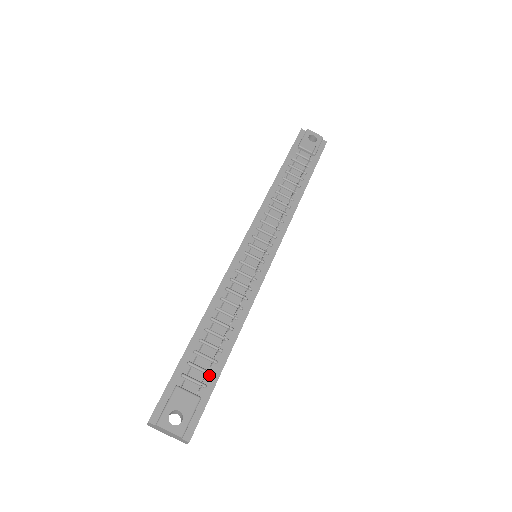
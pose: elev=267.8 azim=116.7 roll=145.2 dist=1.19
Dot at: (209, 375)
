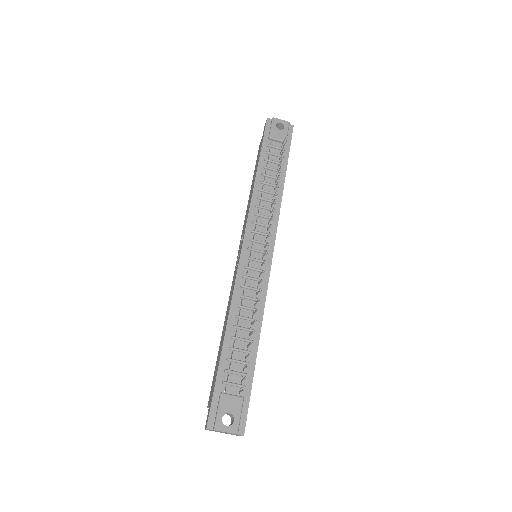
Dot at: occluded
